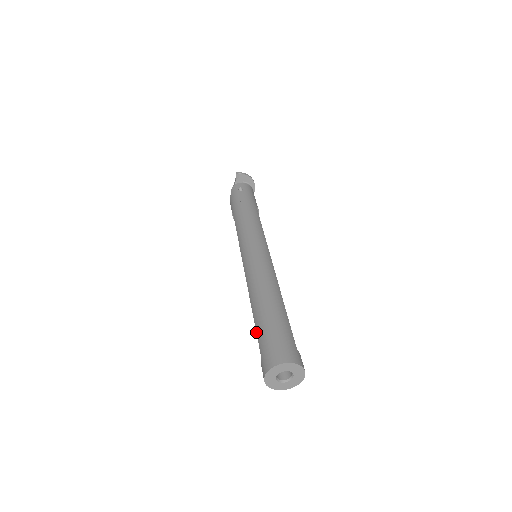
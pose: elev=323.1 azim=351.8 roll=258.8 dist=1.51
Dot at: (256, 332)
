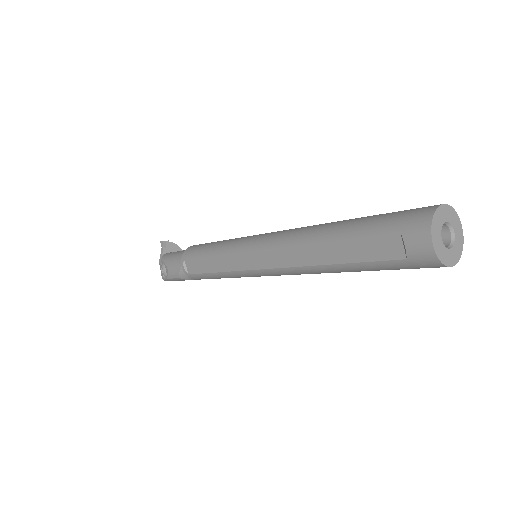
Dot at: (357, 237)
